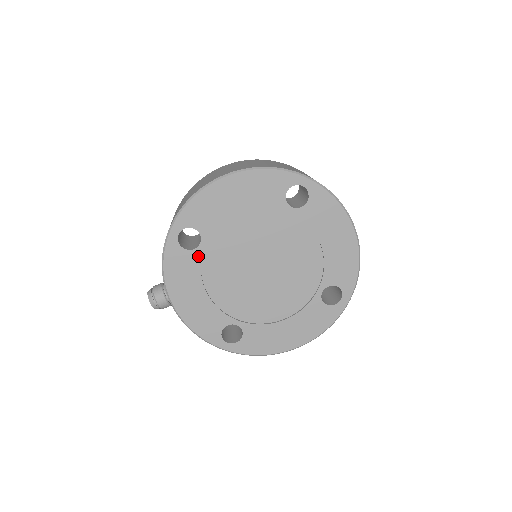
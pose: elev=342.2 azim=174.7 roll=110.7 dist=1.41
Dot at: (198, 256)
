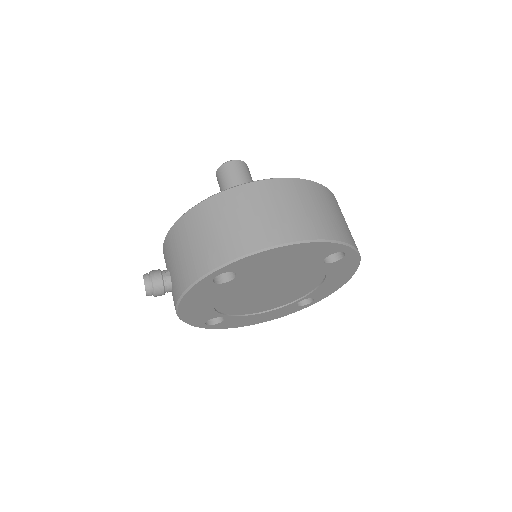
Dot at: (223, 287)
